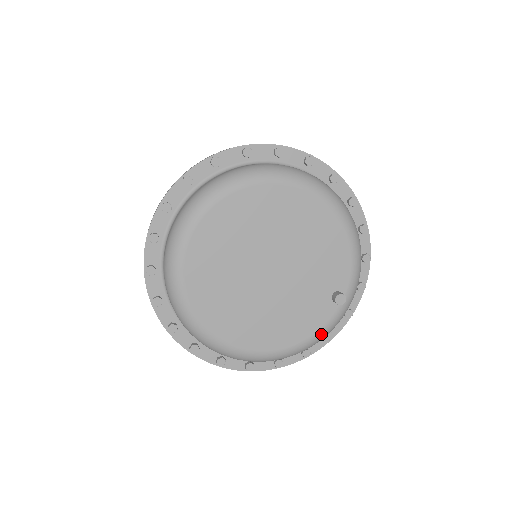
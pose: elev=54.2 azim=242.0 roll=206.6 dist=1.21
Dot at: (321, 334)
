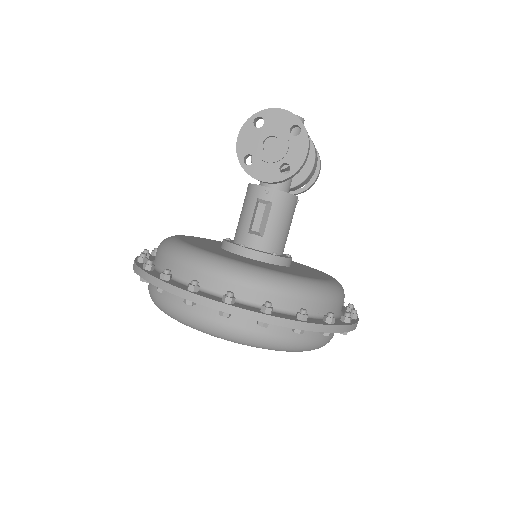
Dot at: occluded
